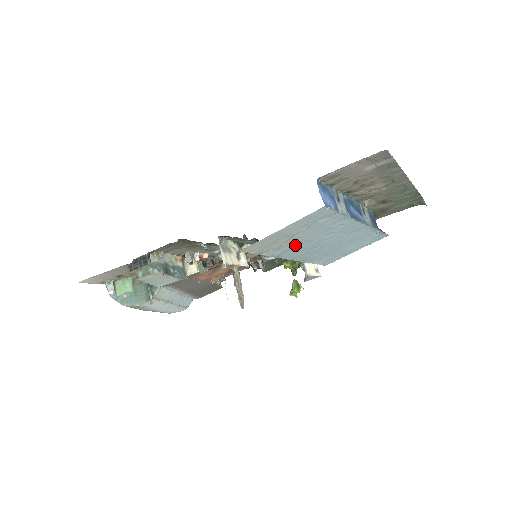
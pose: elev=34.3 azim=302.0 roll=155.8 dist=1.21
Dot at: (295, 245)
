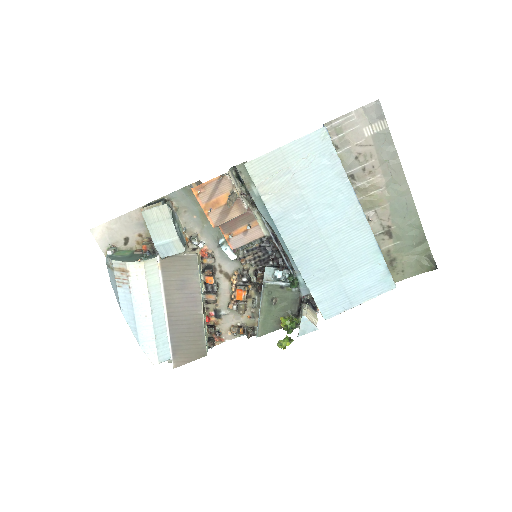
Dot at: (295, 205)
